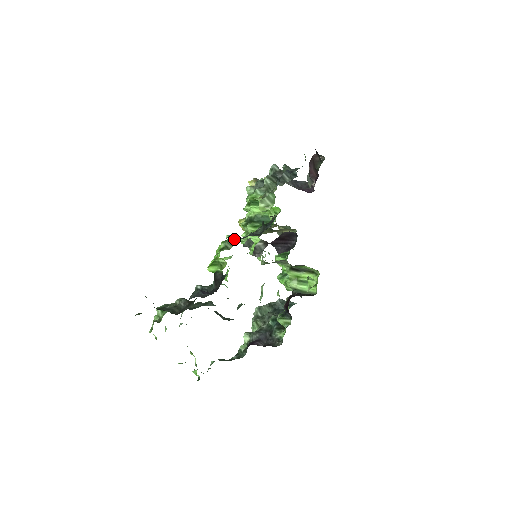
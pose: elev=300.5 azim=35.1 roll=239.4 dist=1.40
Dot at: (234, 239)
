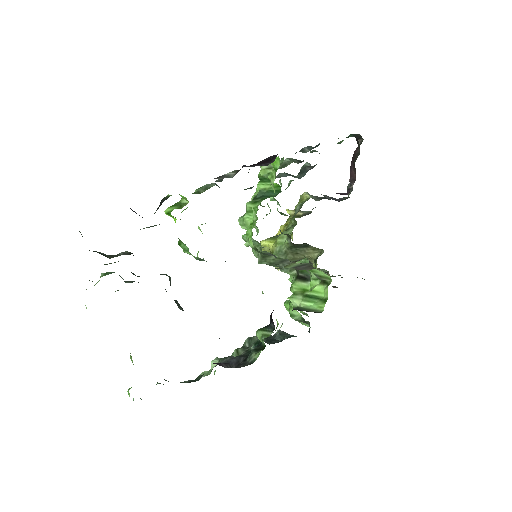
Dot at: (211, 185)
